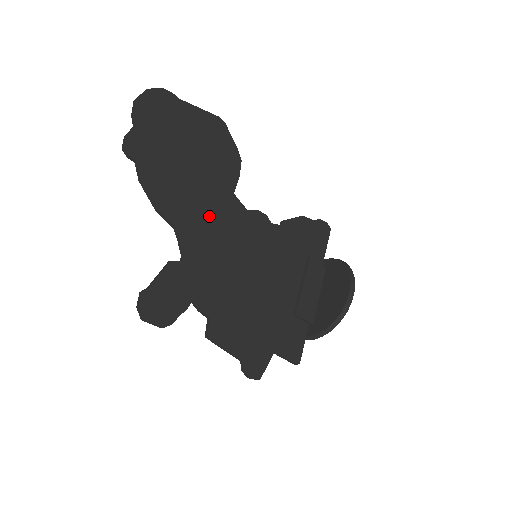
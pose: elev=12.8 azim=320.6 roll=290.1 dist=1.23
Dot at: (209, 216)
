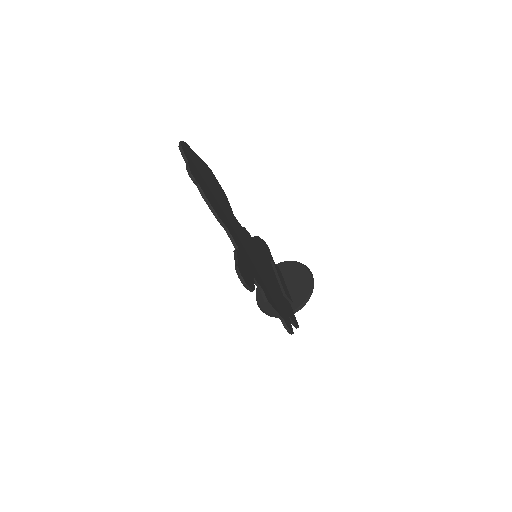
Dot at: (233, 226)
